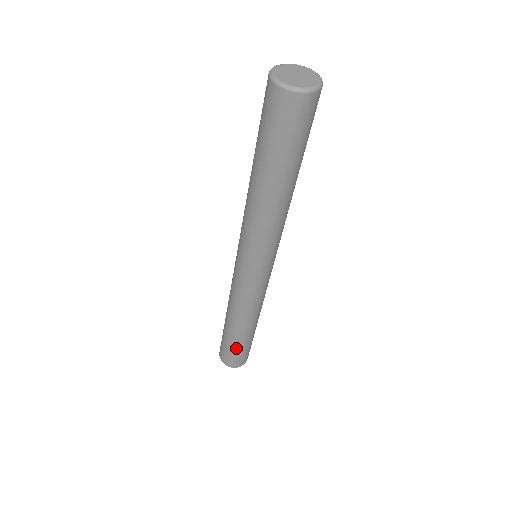
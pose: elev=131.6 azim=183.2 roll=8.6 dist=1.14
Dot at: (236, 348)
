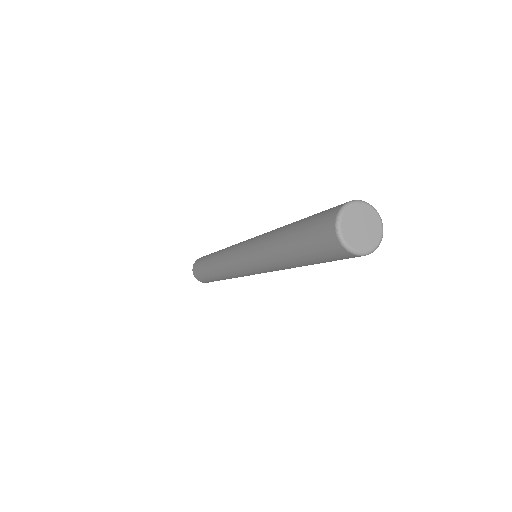
Dot at: (210, 280)
